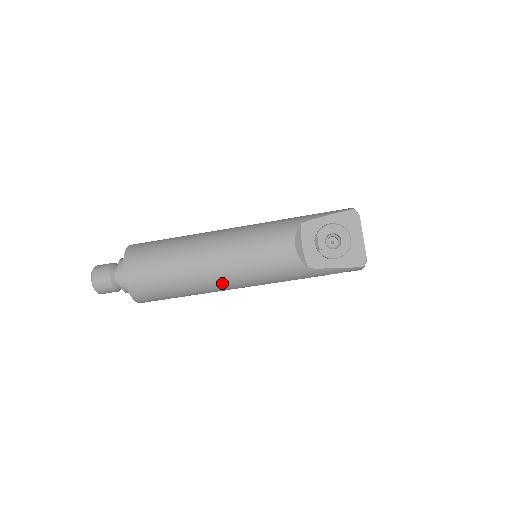
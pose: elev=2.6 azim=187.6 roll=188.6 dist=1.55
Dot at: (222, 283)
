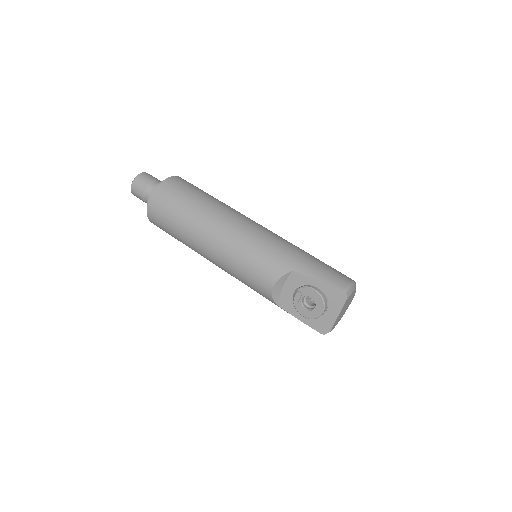
Dot at: (214, 263)
